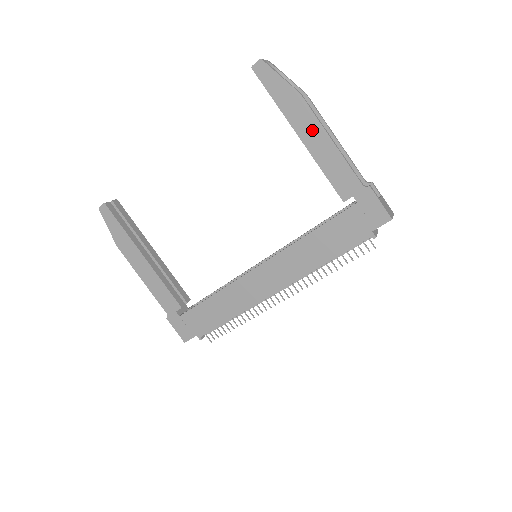
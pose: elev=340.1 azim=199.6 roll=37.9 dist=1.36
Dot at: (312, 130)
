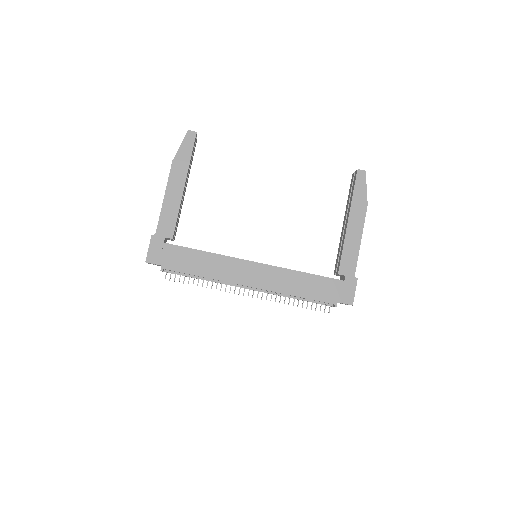
Dot at: (357, 226)
